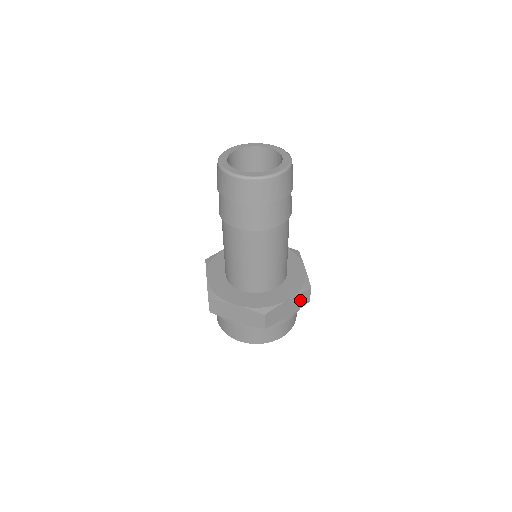
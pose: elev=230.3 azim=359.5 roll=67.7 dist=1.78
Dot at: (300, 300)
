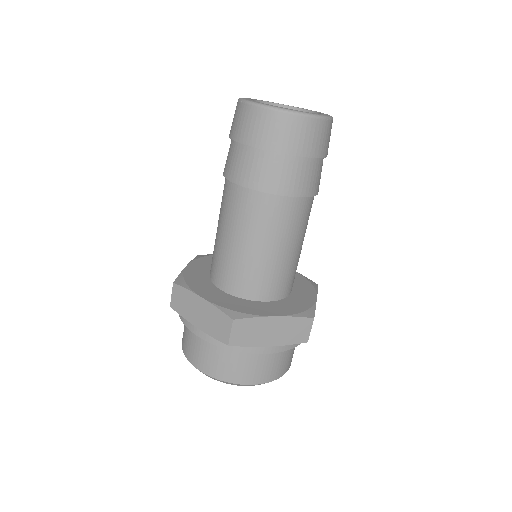
Dot at: (293, 329)
